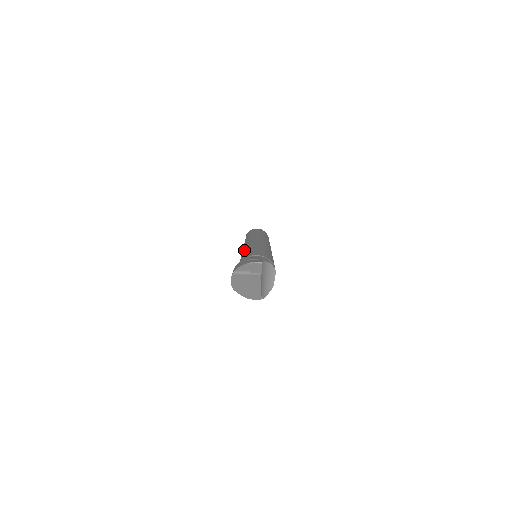
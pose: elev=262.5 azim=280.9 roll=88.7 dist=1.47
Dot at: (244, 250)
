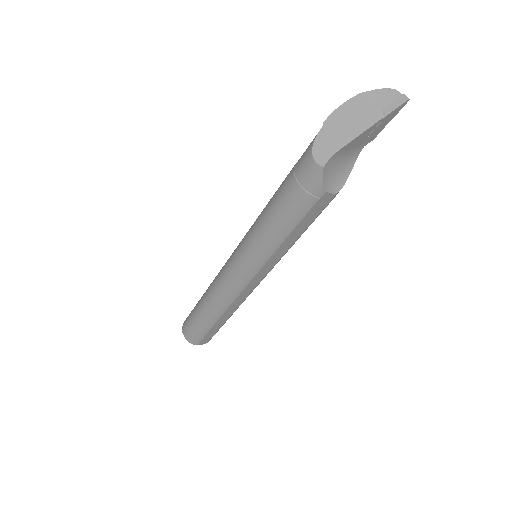
Dot at: occluded
